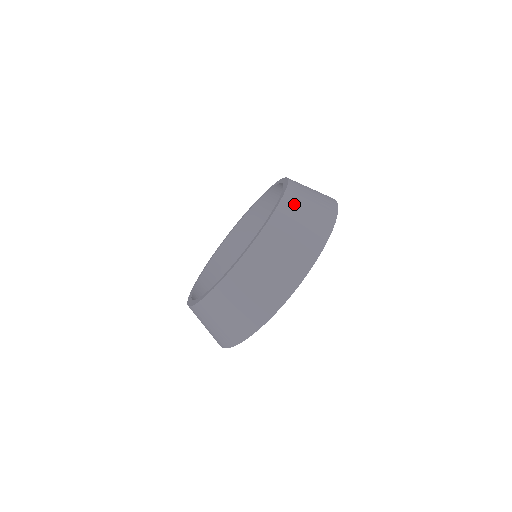
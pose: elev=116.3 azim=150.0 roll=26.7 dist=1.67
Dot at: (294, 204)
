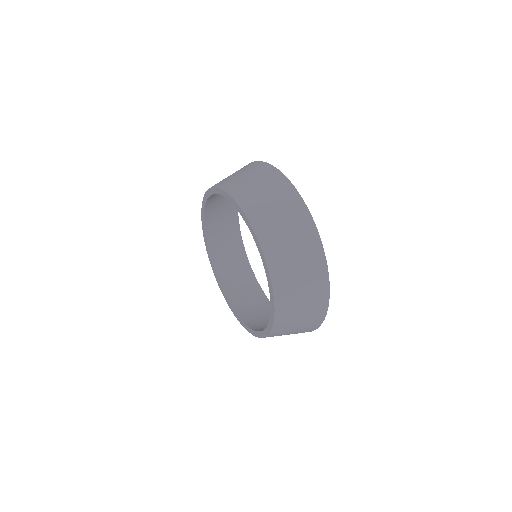
Dot at: (223, 181)
